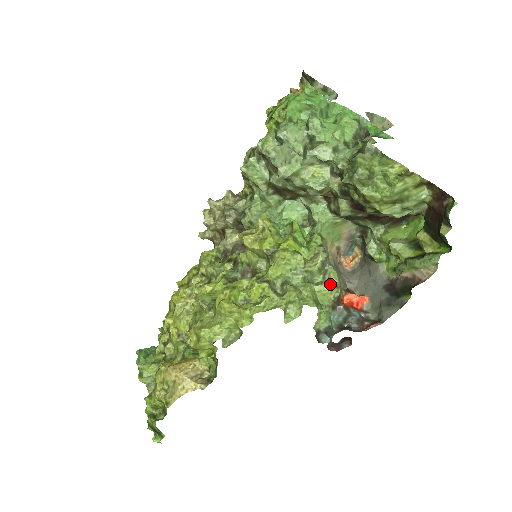
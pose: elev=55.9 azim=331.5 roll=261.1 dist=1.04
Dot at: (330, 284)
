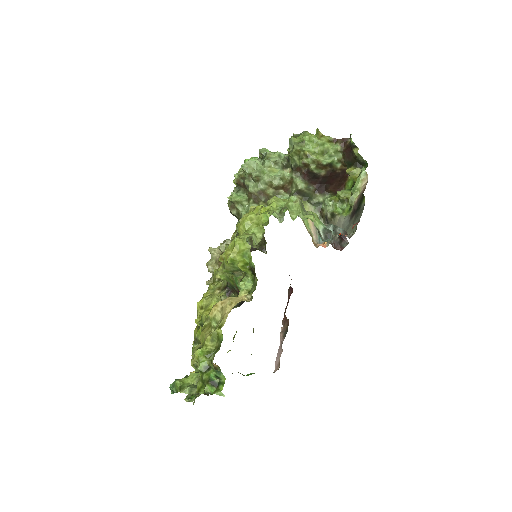
Dot at: (312, 214)
